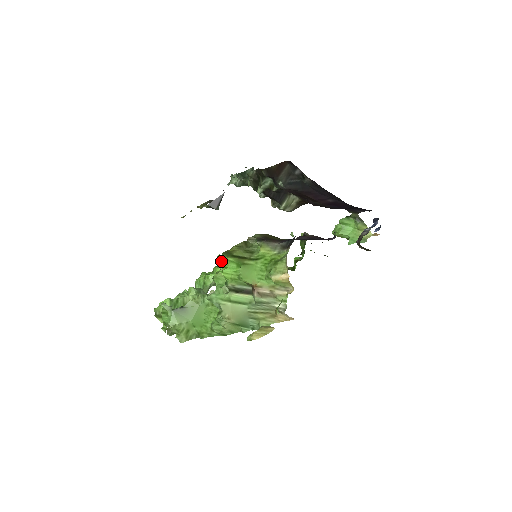
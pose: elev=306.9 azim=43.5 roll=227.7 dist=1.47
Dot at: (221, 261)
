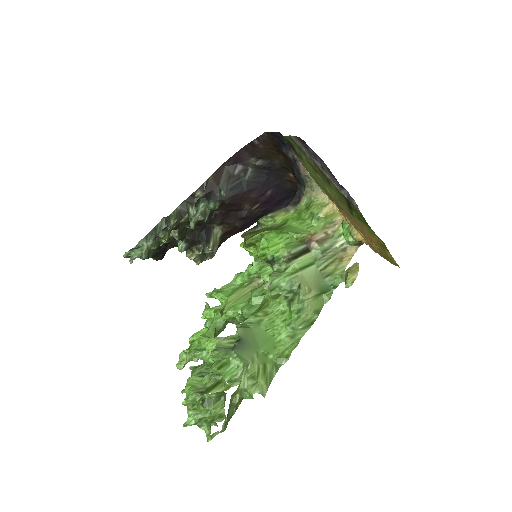
Dot at: (219, 292)
